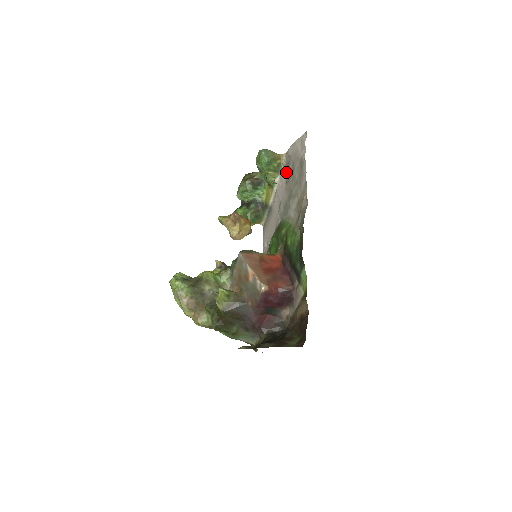
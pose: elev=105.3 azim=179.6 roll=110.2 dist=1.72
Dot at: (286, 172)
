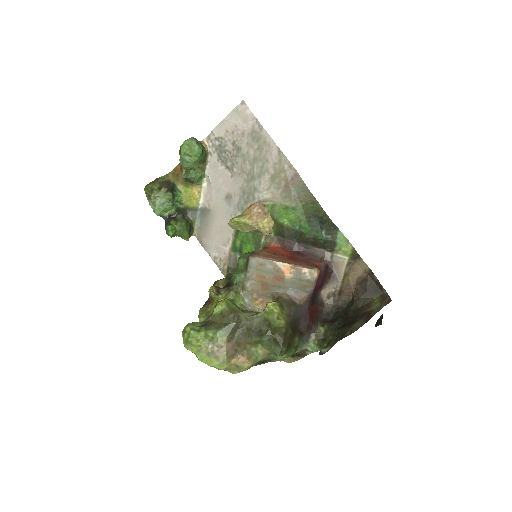
Dot at: (221, 157)
